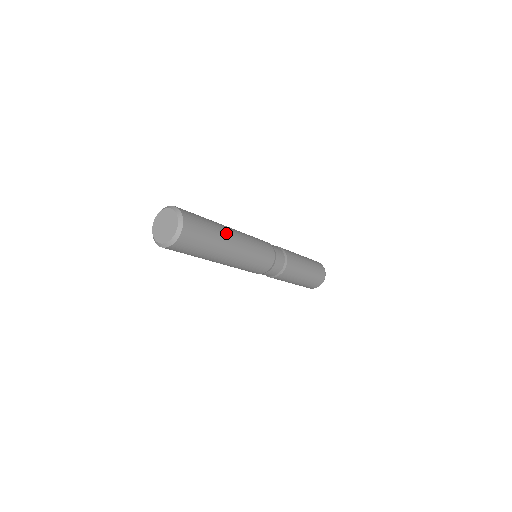
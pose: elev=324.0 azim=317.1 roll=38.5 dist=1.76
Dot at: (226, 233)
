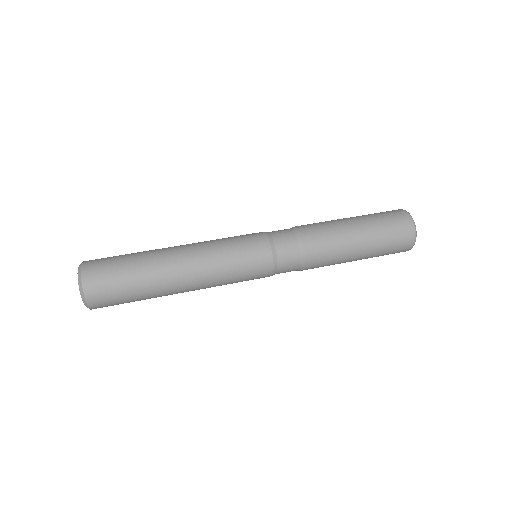
Dot at: (164, 274)
